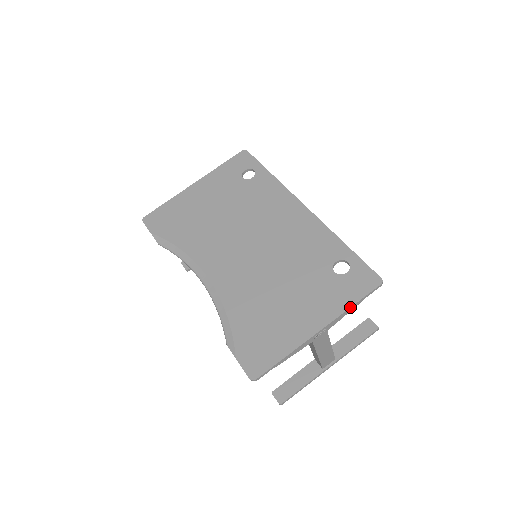
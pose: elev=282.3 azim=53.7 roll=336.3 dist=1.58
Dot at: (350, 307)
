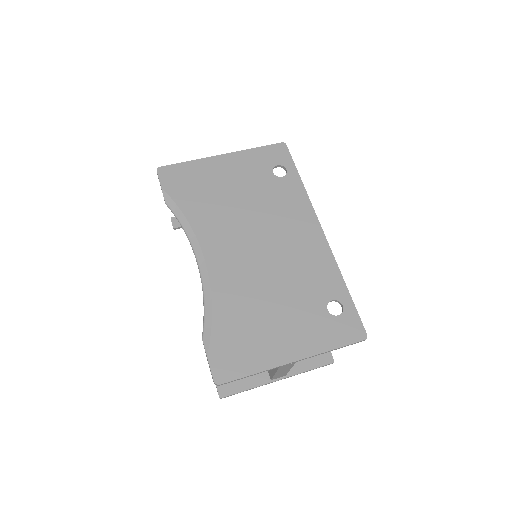
Dot at: (330, 350)
